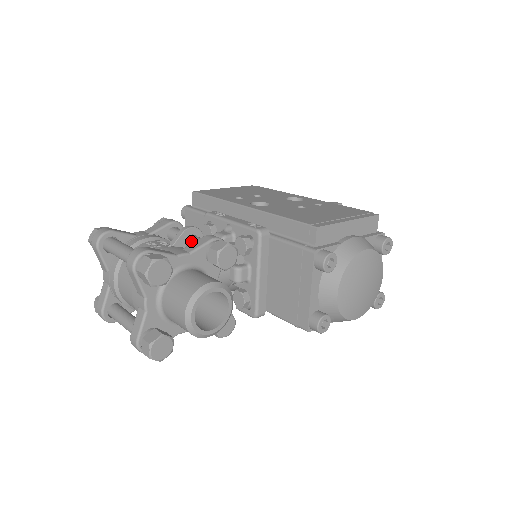
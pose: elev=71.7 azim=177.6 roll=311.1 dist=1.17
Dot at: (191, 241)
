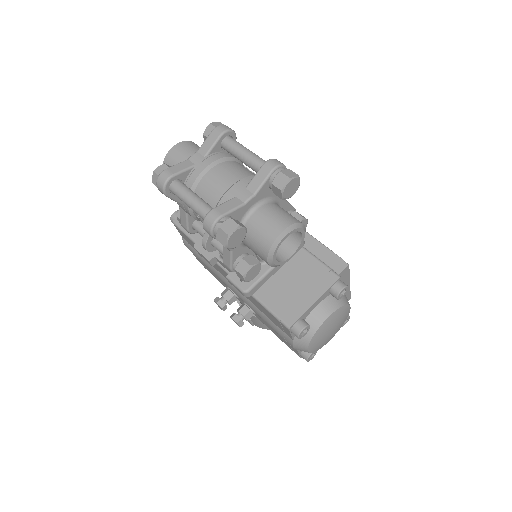
Dot at: occluded
